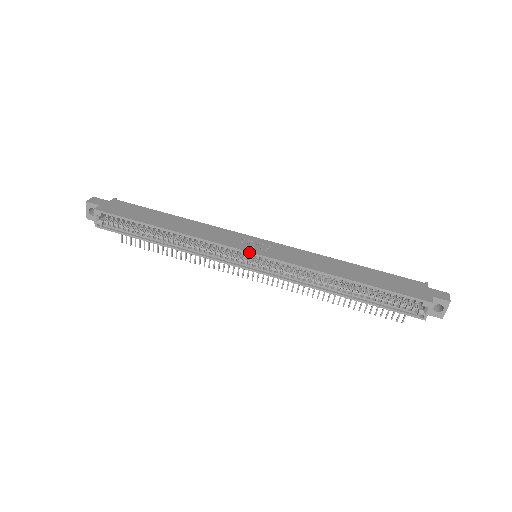
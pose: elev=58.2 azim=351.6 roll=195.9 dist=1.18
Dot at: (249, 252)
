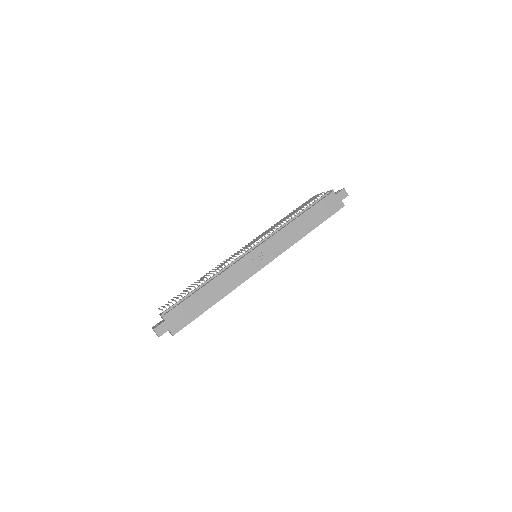
Dot at: occluded
